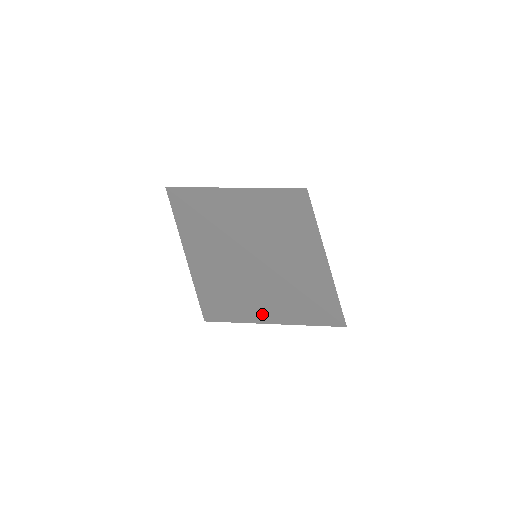
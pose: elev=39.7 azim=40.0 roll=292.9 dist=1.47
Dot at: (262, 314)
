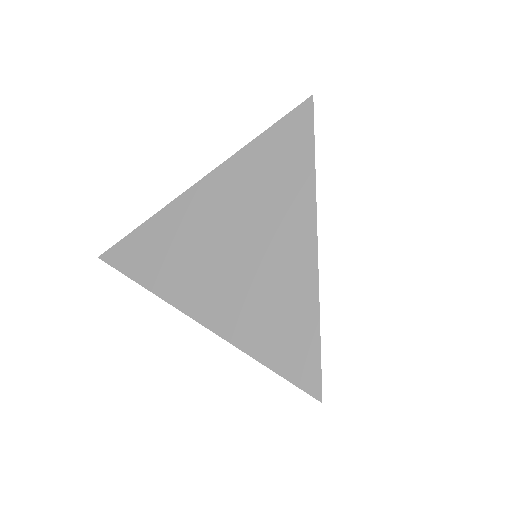
Dot at: (212, 306)
